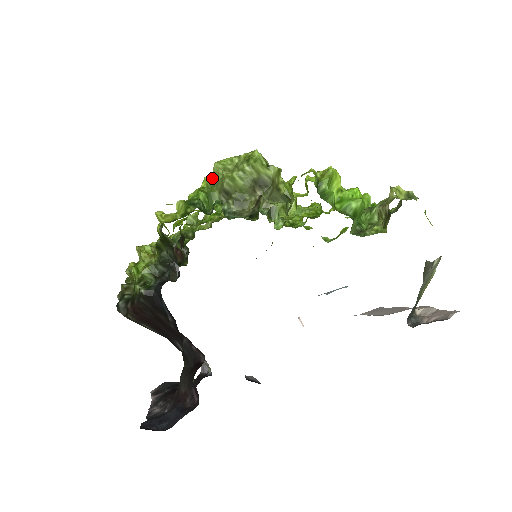
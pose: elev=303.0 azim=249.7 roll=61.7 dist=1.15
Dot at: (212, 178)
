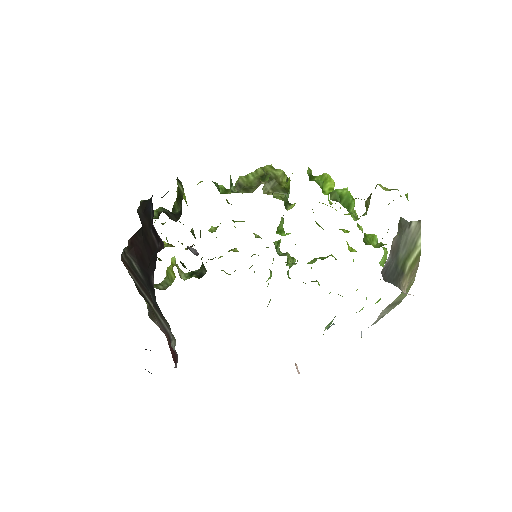
Dot at: (235, 185)
